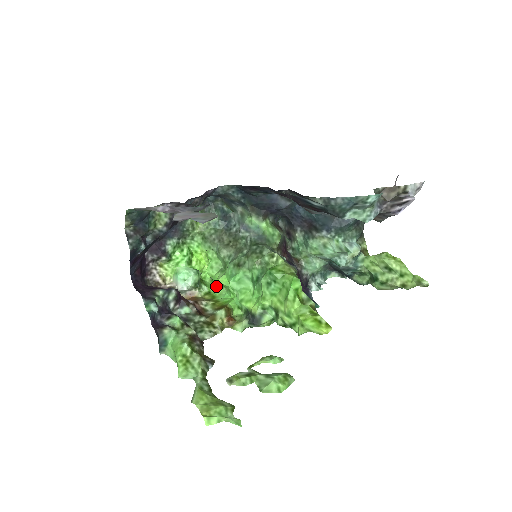
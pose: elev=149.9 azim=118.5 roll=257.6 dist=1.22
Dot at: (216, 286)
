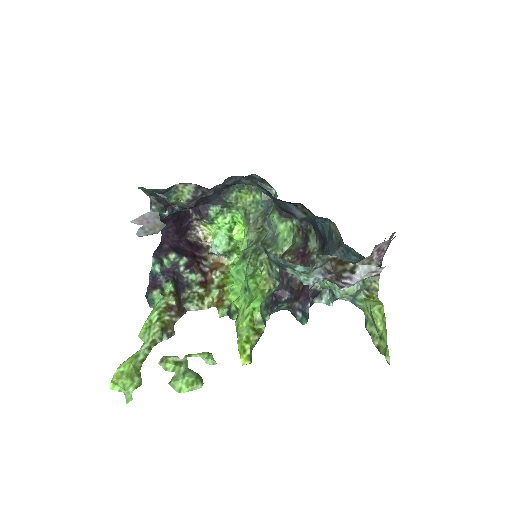
Dot at: occluded
